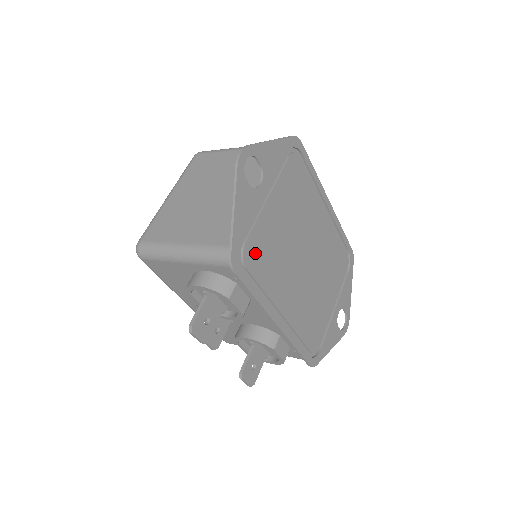
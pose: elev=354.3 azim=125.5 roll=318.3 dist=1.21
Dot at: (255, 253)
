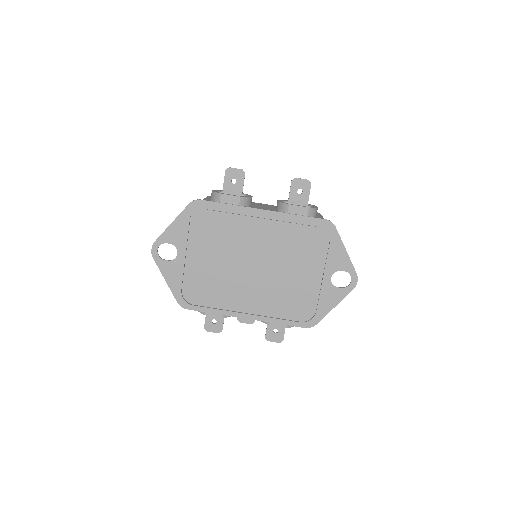
Dot at: (197, 291)
